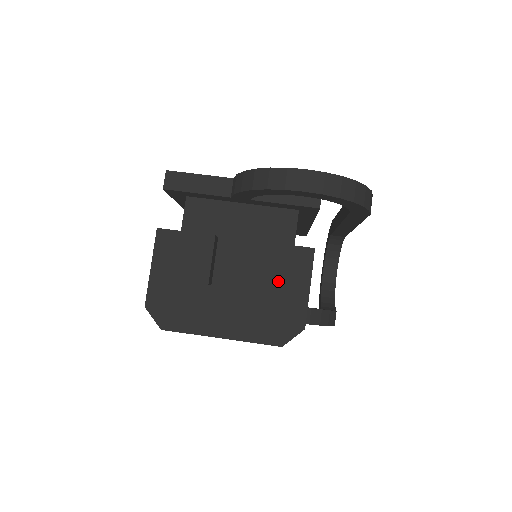
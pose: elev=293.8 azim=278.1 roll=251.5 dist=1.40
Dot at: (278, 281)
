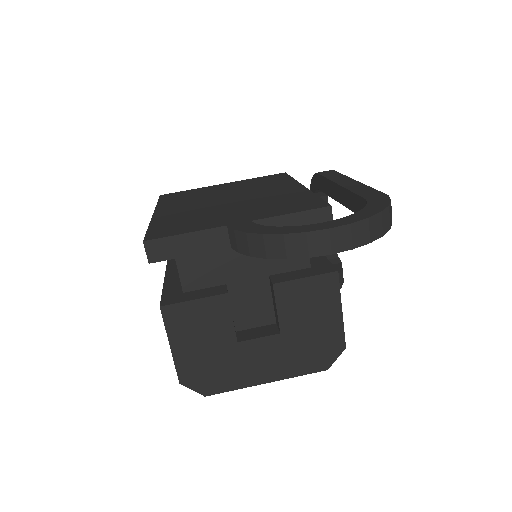
Dot at: (308, 315)
